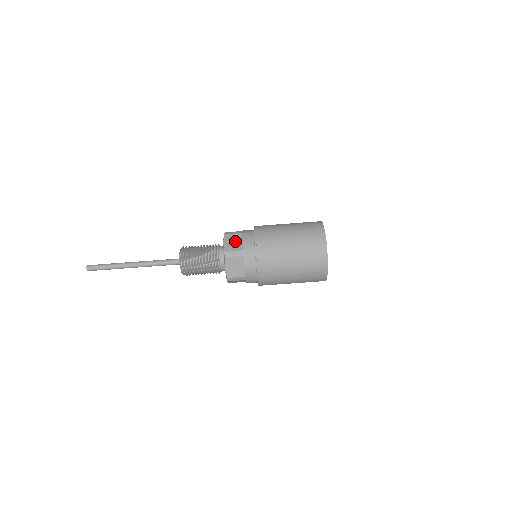
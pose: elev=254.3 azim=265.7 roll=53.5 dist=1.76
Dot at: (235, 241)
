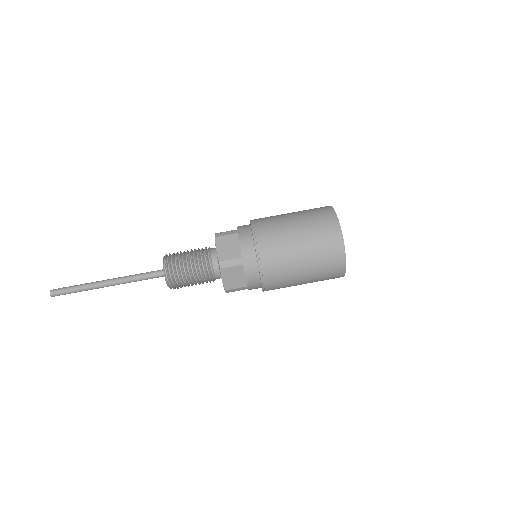
Dot at: (230, 246)
